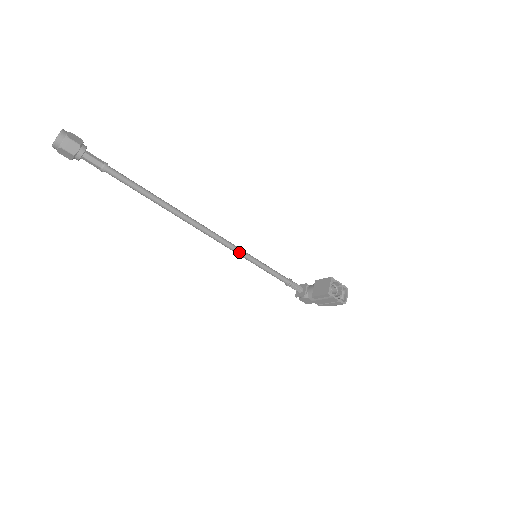
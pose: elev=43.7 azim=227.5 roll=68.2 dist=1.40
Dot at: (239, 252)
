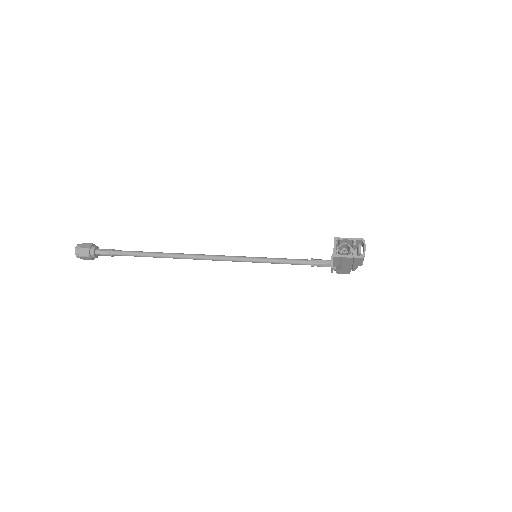
Dot at: (243, 260)
